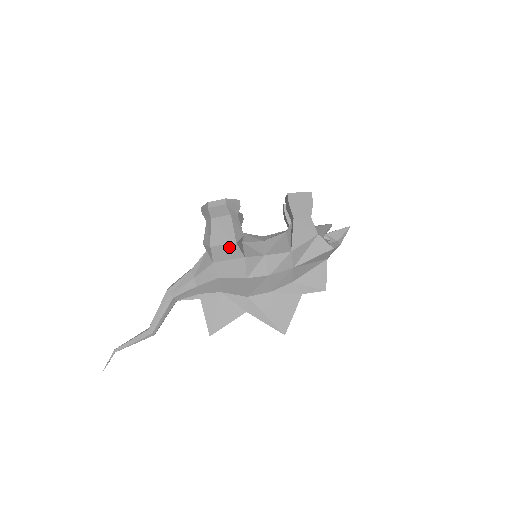
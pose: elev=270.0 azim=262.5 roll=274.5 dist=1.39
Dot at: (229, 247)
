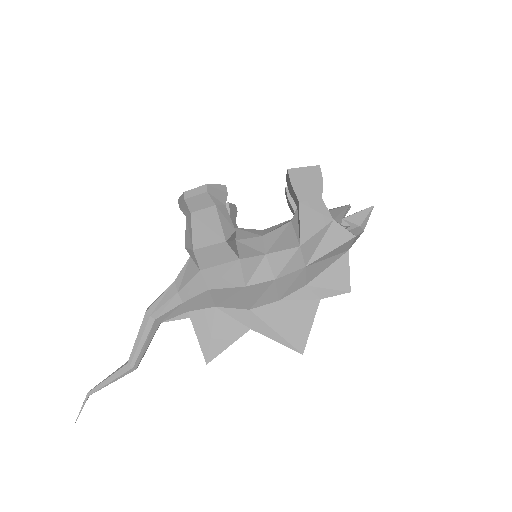
Dot at: (217, 248)
